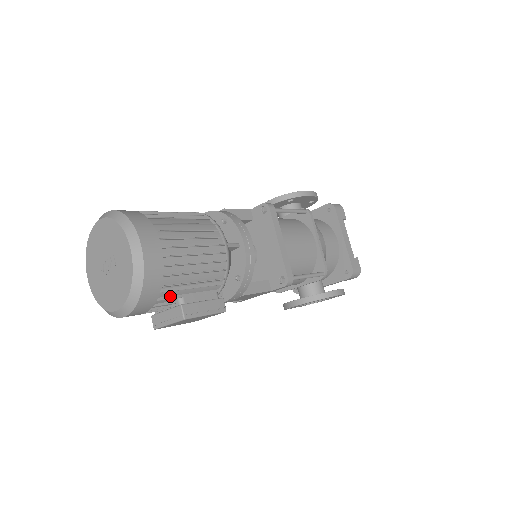
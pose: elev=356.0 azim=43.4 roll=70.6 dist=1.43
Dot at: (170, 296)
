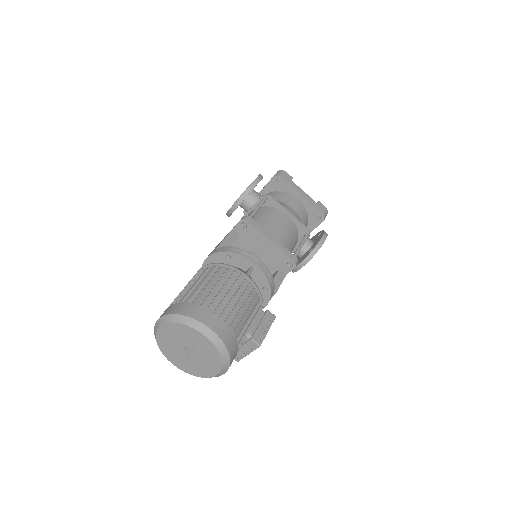
Dot at: (241, 339)
